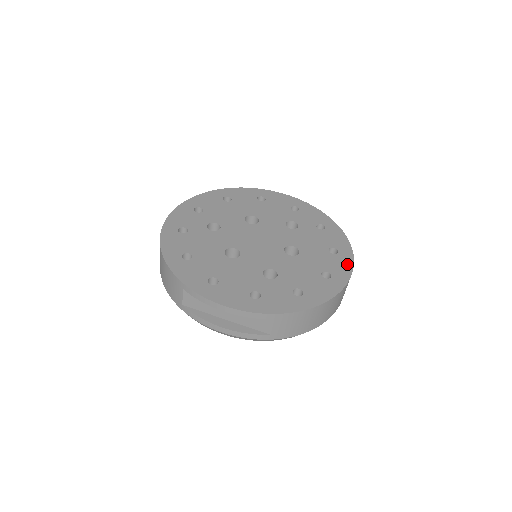
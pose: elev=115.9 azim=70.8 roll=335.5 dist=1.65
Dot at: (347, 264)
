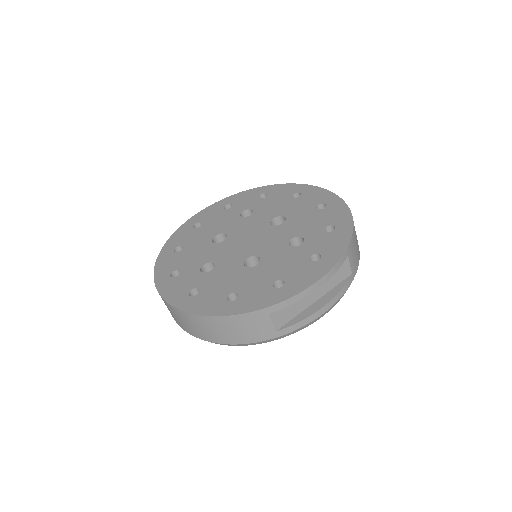
Dot at: (317, 191)
